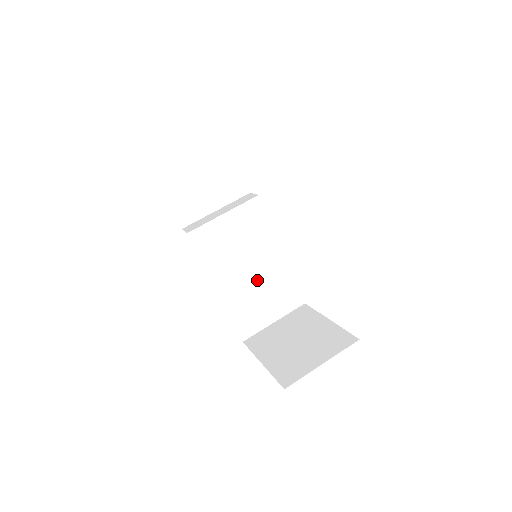
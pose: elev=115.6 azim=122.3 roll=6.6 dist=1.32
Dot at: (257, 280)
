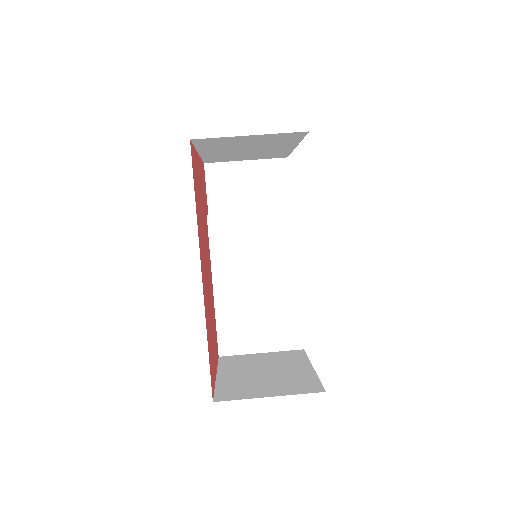
Dot at: (260, 297)
